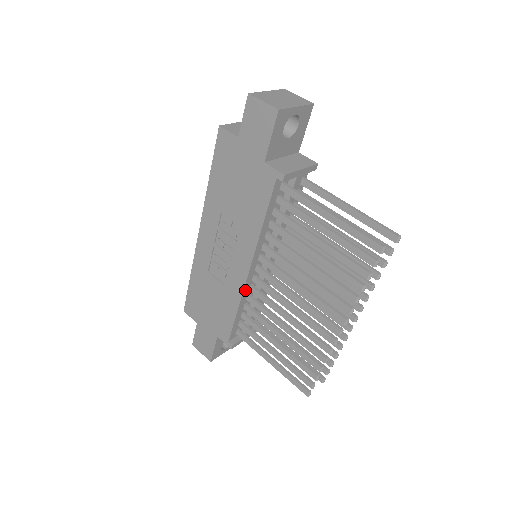
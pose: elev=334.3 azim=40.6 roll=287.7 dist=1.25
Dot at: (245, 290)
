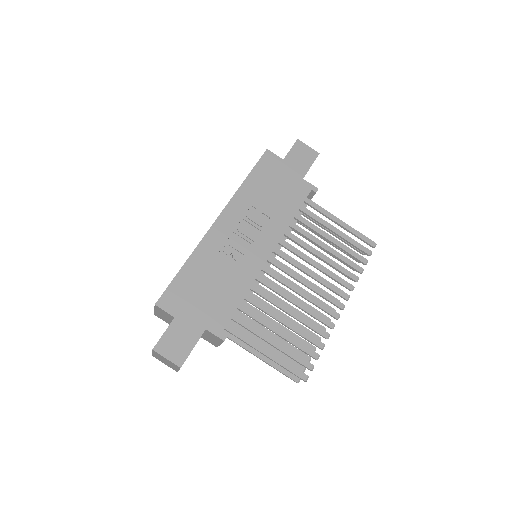
Dot at: (258, 275)
